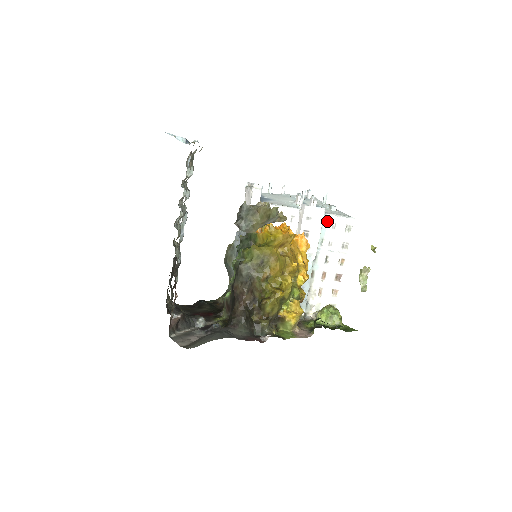
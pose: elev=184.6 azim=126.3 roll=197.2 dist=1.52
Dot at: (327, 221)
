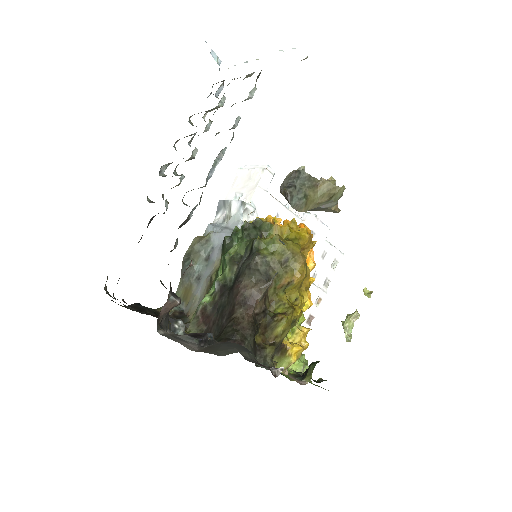
Dot at: occluded
